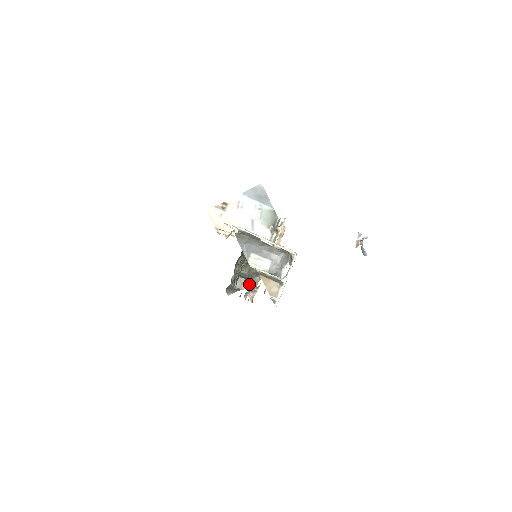
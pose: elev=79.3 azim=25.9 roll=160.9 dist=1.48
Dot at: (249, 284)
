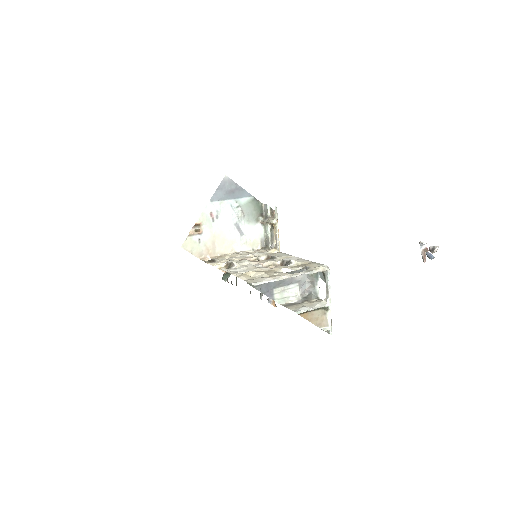
Dot at: occluded
